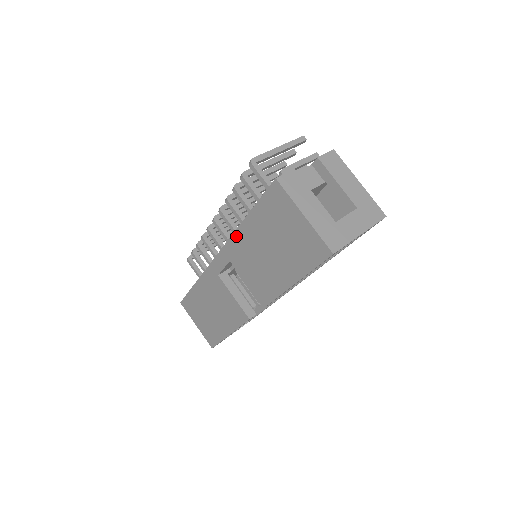
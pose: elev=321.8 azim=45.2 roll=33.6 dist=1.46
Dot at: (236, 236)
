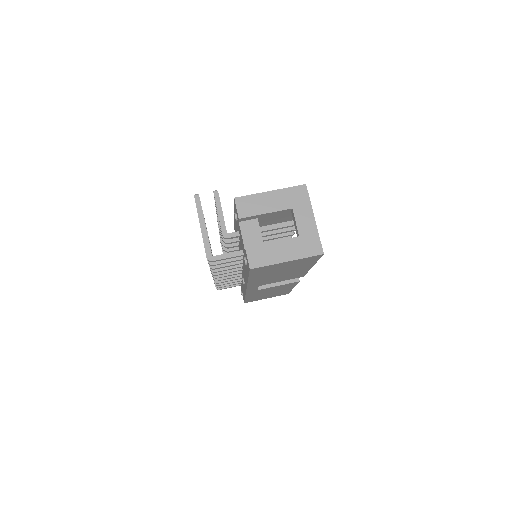
Dot at: occluded
